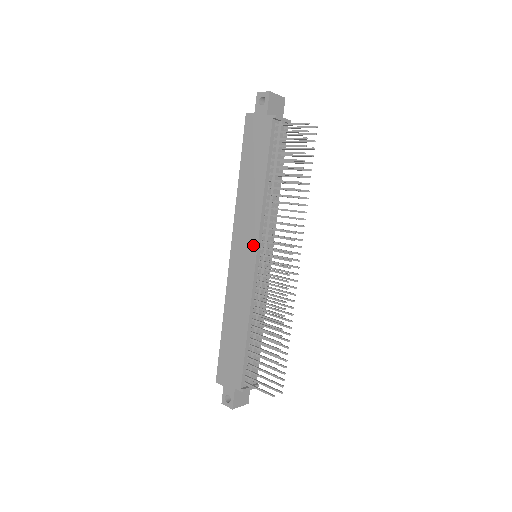
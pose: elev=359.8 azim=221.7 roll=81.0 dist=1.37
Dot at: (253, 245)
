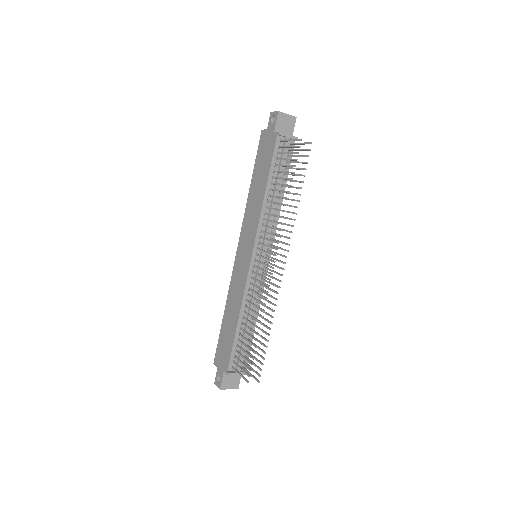
Dot at: (251, 245)
